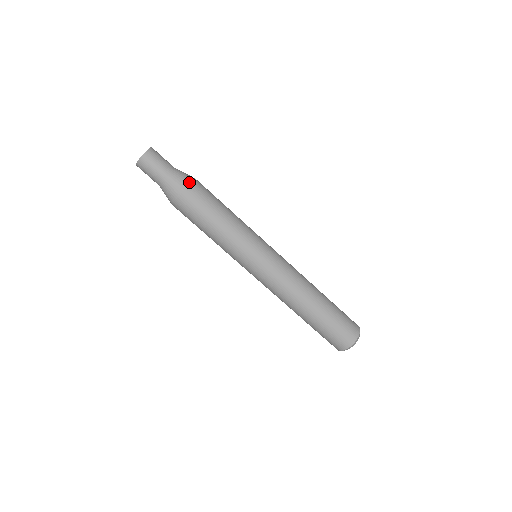
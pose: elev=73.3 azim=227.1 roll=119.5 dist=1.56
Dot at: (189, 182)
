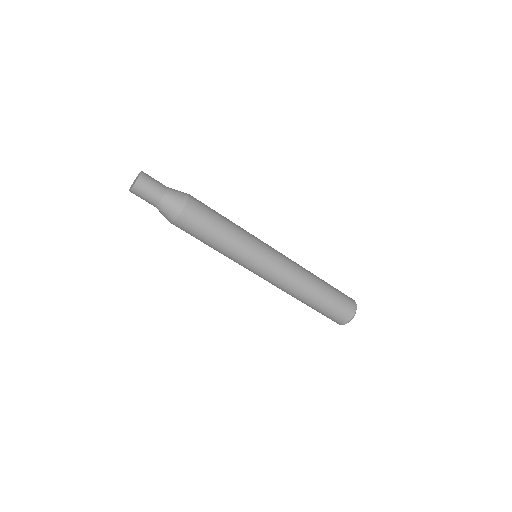
Dot at: (186, 198)
